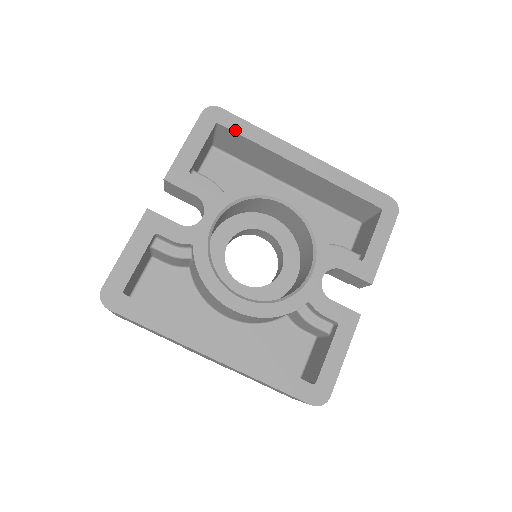
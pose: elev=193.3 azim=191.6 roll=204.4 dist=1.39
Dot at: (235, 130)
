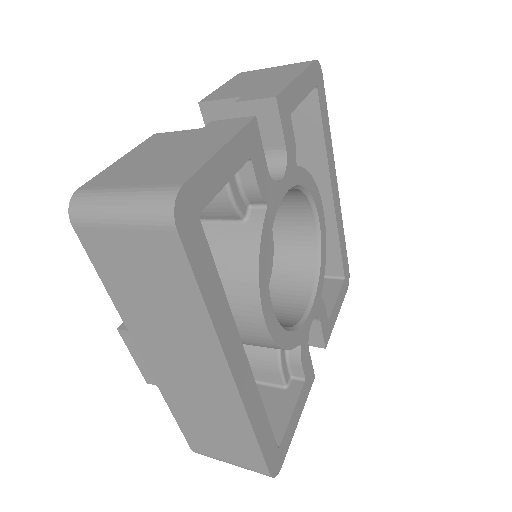
Dot at: (321, 109)
